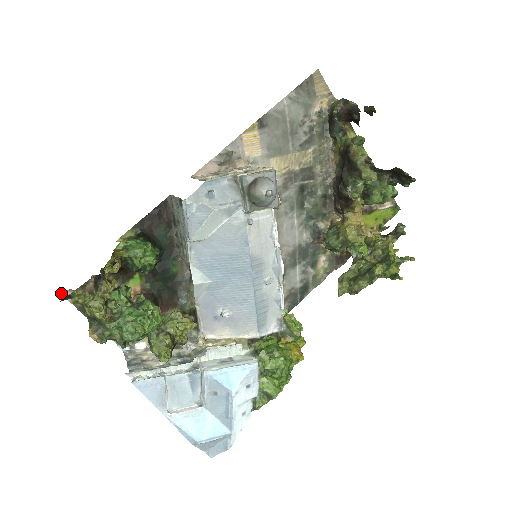
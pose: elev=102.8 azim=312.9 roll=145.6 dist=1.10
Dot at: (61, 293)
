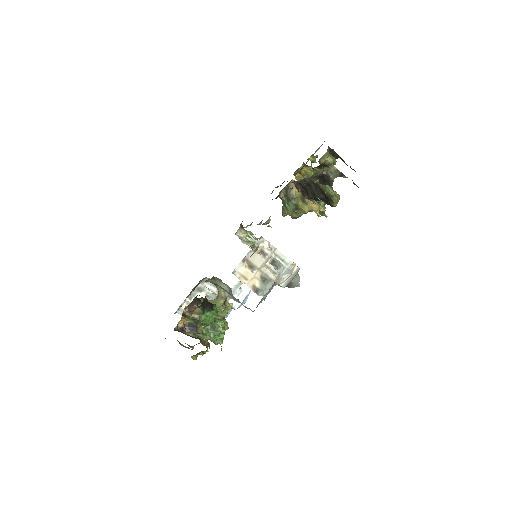
Dot at: occluded
